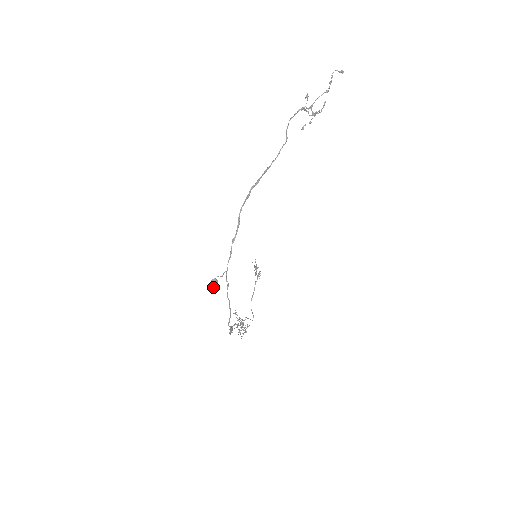
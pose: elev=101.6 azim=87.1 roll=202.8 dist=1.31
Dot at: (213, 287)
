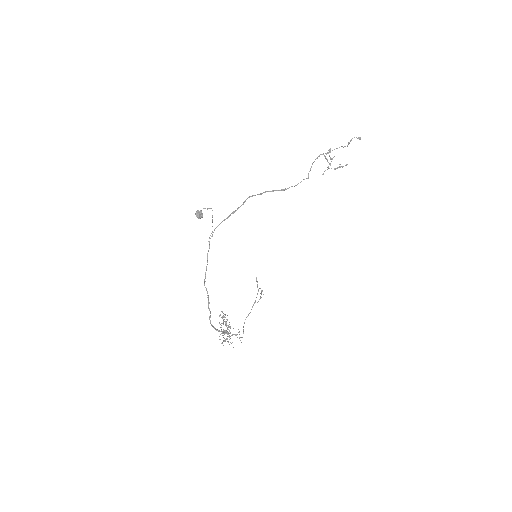
Dot at: (197, 214)
